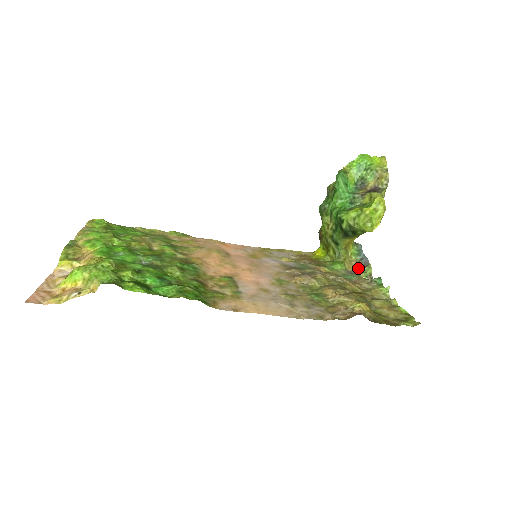
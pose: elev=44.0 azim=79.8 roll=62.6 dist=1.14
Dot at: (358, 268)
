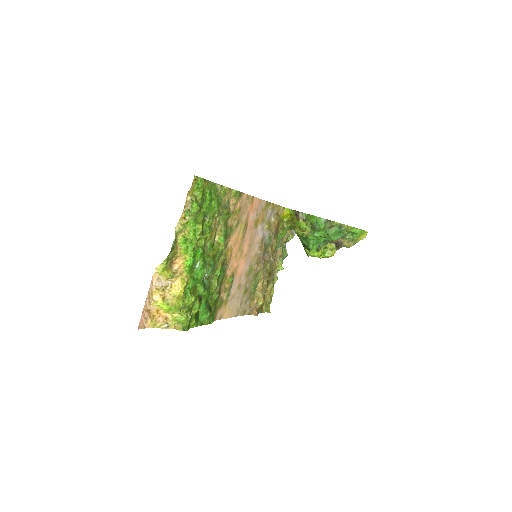
Dot at: (289, 232)
